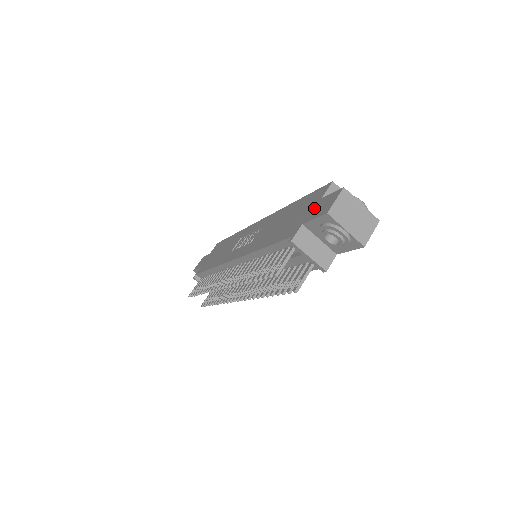
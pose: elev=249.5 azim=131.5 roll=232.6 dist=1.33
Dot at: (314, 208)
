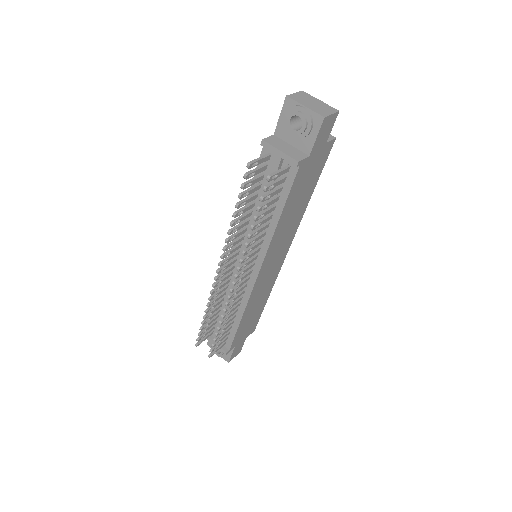
Dot at: occluded
